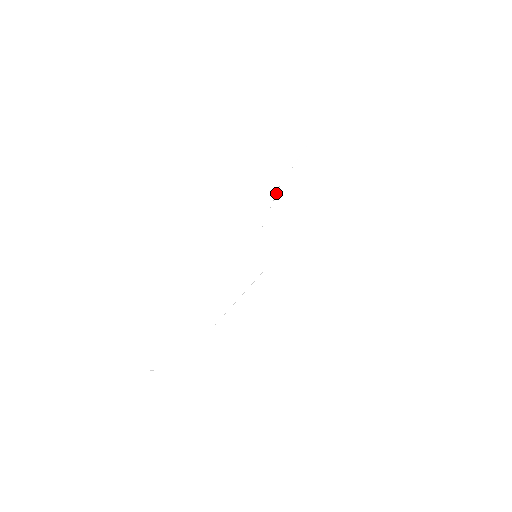
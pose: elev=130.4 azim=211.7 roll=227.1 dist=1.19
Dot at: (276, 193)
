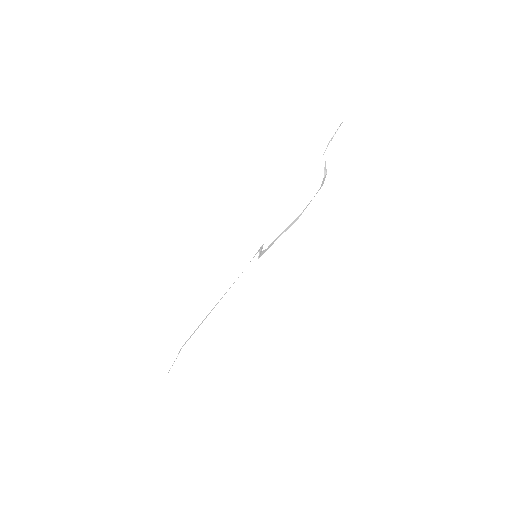
Dot at: (291, 223)
